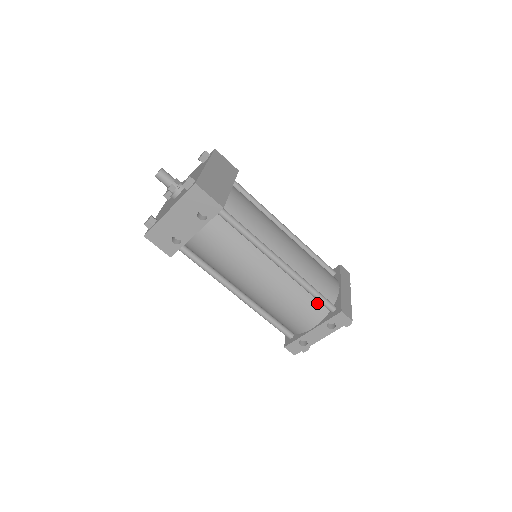
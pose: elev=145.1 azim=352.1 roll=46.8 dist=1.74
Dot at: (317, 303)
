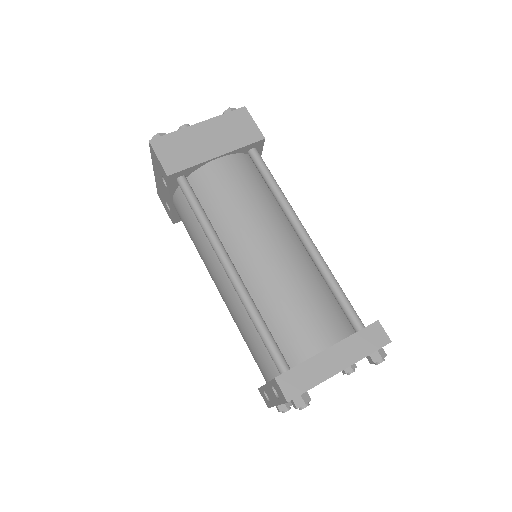
Dot at: occluded
